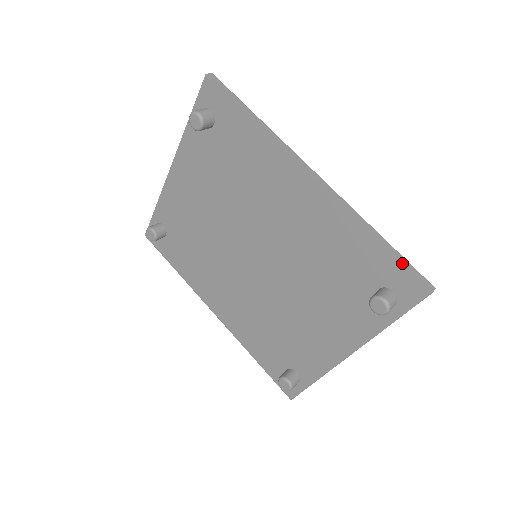
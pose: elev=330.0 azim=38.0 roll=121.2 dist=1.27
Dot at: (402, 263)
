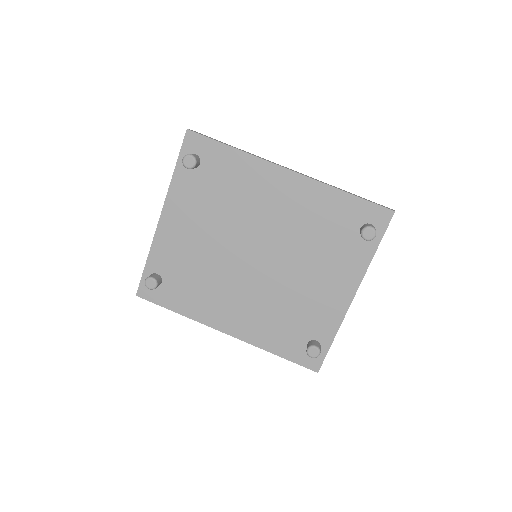
Dot at: (370, 201)
